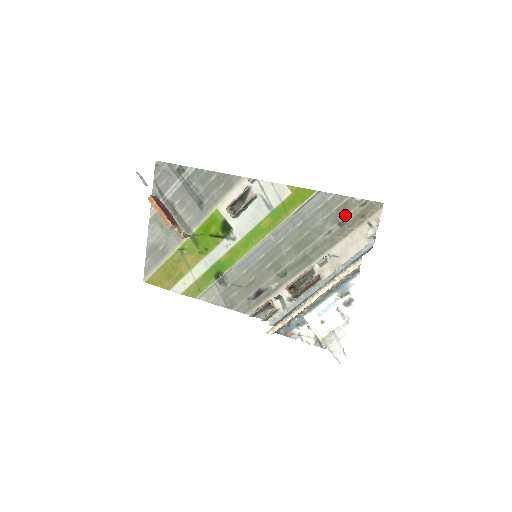
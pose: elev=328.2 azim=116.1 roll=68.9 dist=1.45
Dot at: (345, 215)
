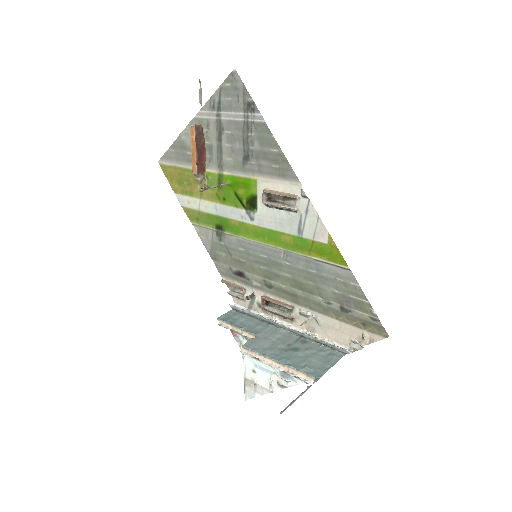
Dot at: (352, 308)
